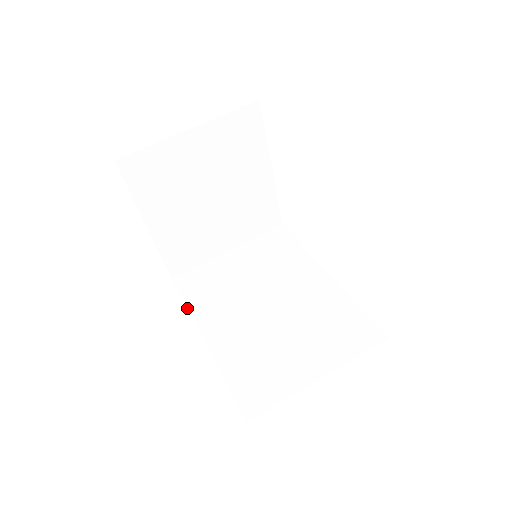
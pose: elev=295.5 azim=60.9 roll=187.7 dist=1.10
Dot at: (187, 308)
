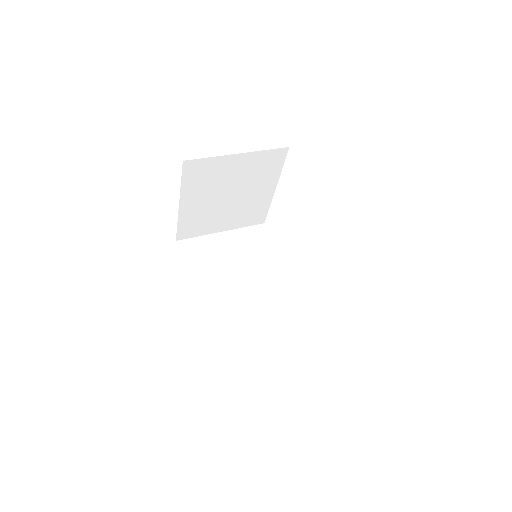
Dot at: occluded
